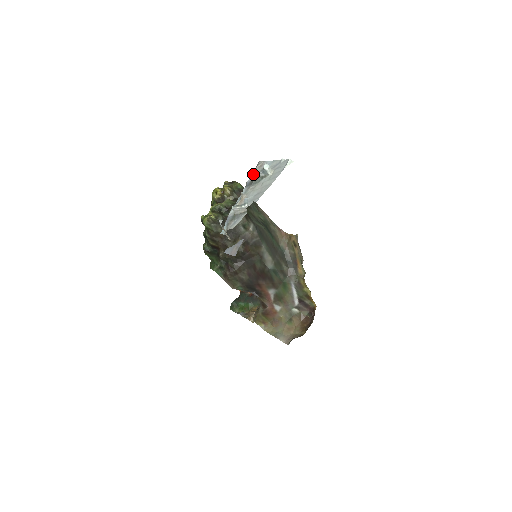
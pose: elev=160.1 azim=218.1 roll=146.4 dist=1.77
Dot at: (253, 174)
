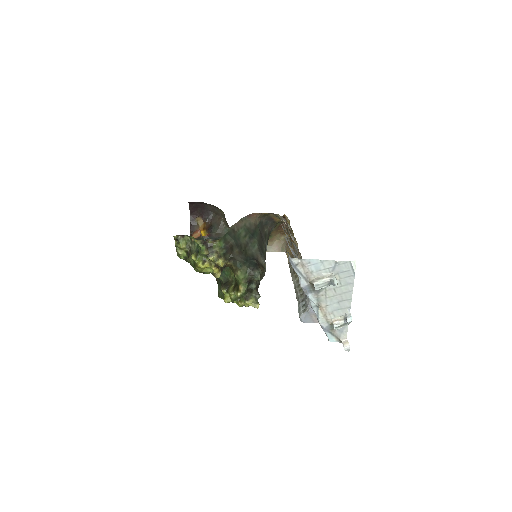
Dot at: occluded
